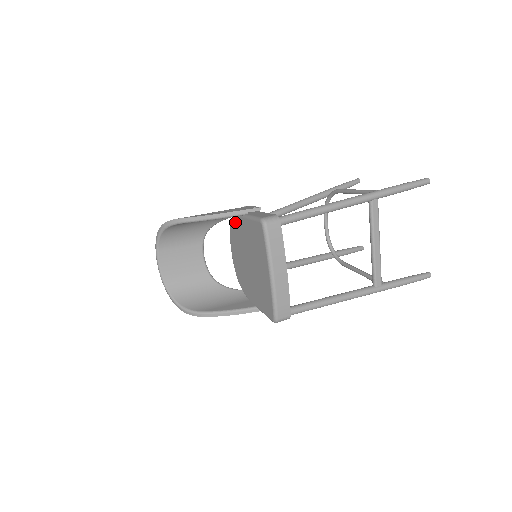
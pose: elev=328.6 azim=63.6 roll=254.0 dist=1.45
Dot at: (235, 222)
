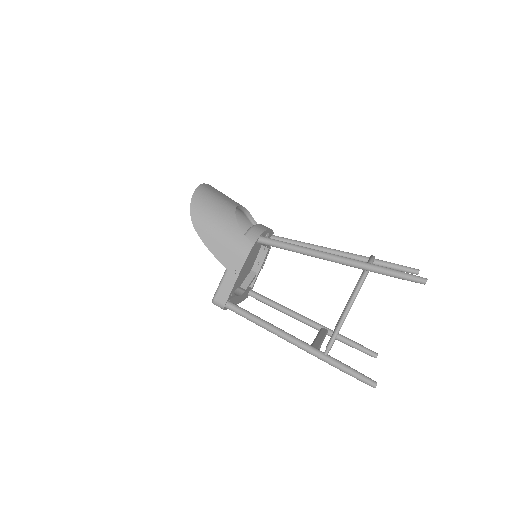
Dot at: occluded
